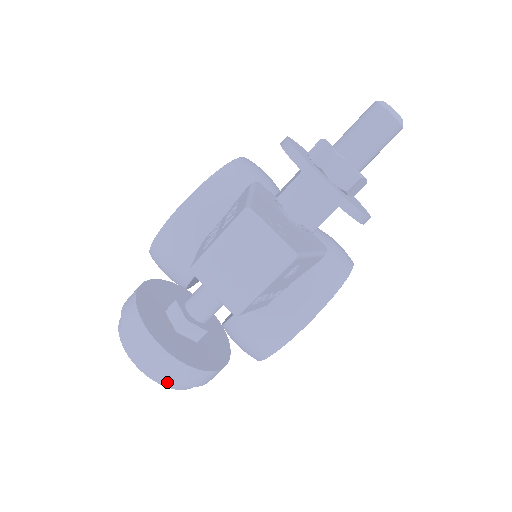
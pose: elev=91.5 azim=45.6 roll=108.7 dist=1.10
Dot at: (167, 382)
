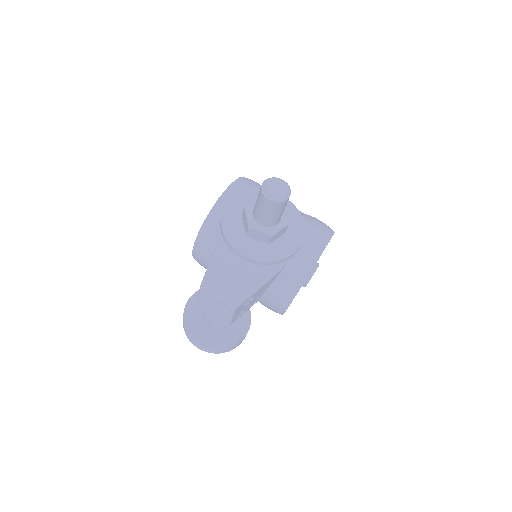
Dot at: occluded
